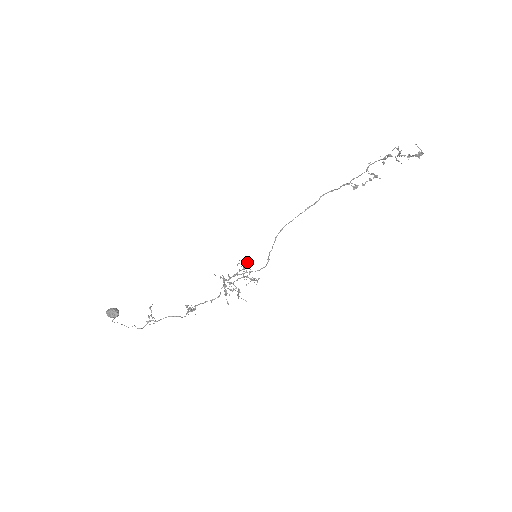
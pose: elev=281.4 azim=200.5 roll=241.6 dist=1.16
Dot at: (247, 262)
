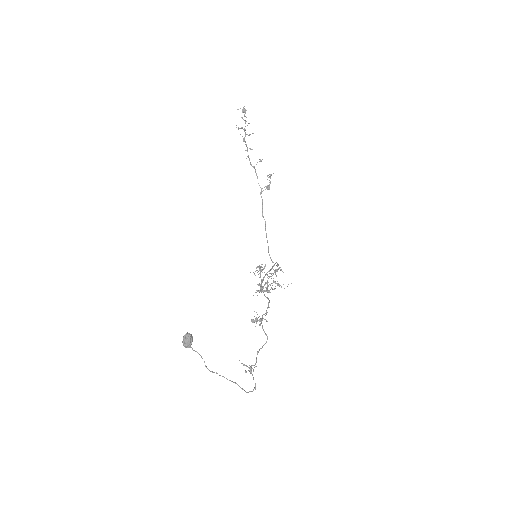
Dot at: (258, 267)
